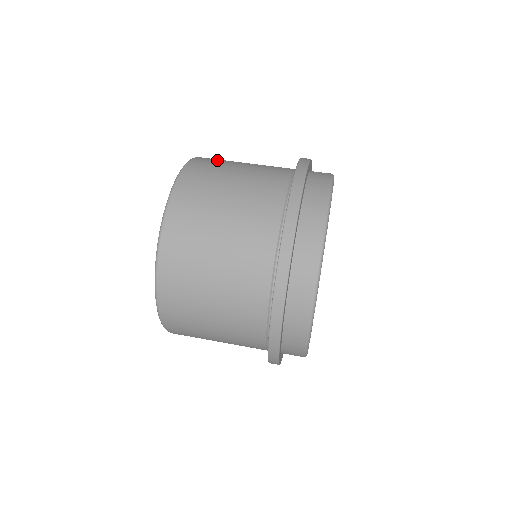
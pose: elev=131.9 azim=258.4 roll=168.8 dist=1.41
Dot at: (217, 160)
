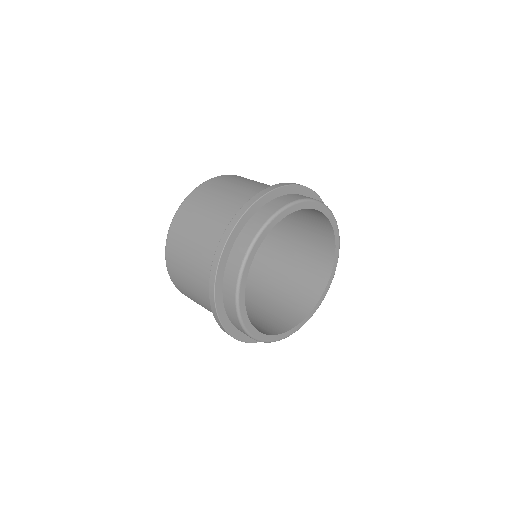
Dot at: occluded
